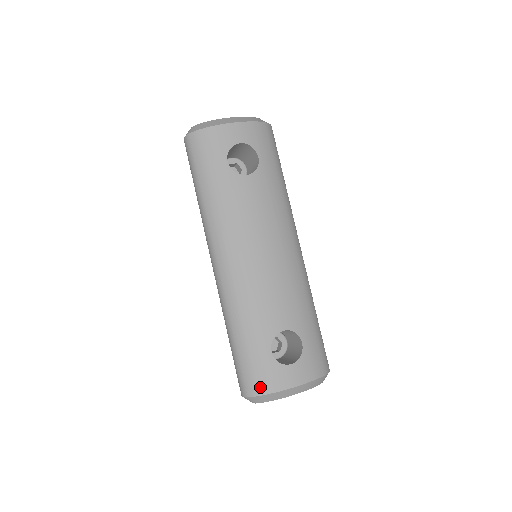
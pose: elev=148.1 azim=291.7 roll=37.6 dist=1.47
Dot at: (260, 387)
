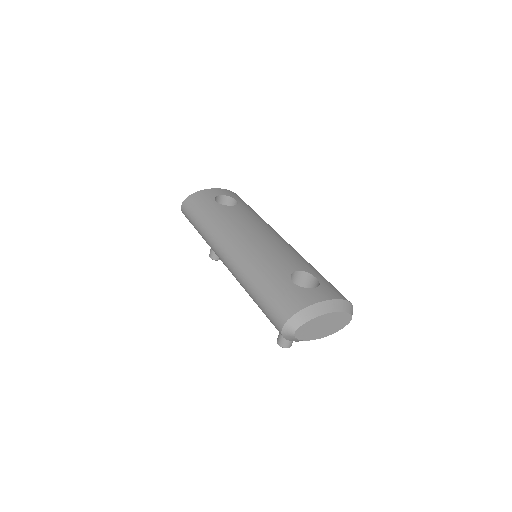
Dot at: (294, 306)
